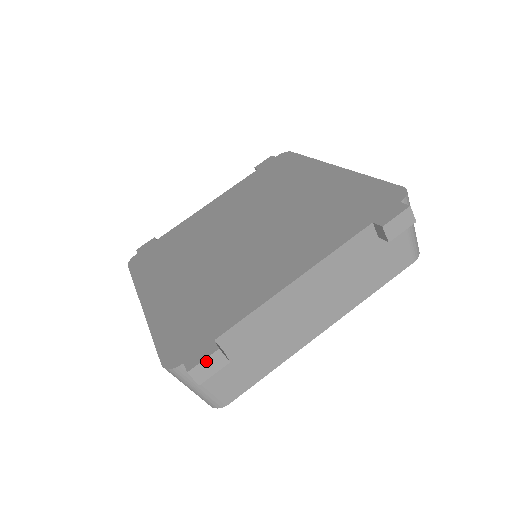
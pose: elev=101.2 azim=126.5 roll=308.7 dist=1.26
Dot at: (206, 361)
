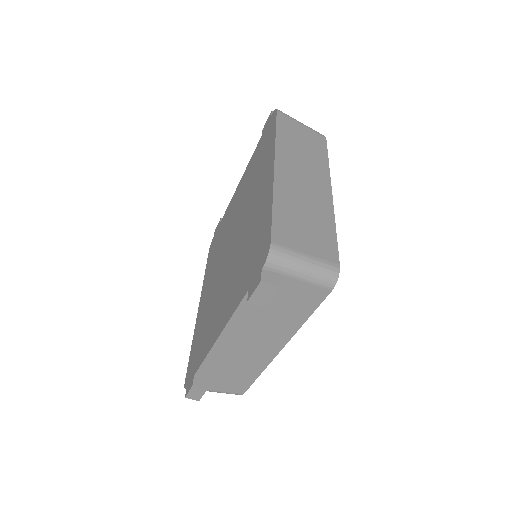
Dot at: (191, 392)
